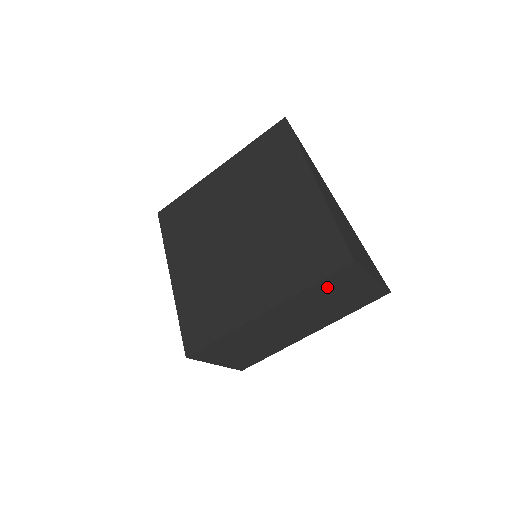
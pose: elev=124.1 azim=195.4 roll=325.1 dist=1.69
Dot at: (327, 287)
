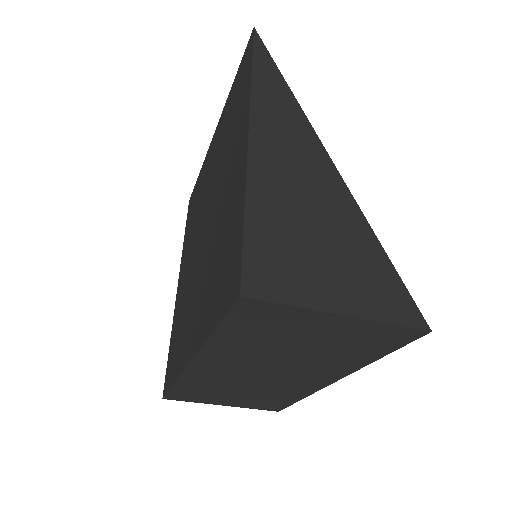
Dot at: (251, 332)
